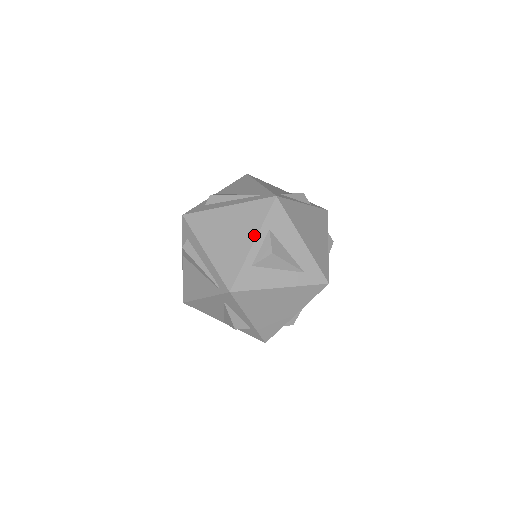
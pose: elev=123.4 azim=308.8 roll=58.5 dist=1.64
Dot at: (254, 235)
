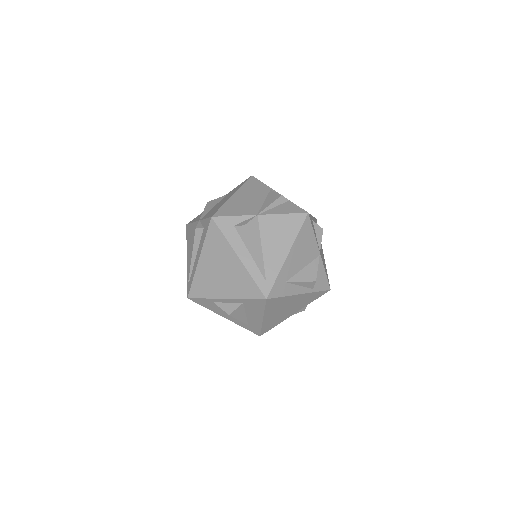
Dot at: (230, 296)
